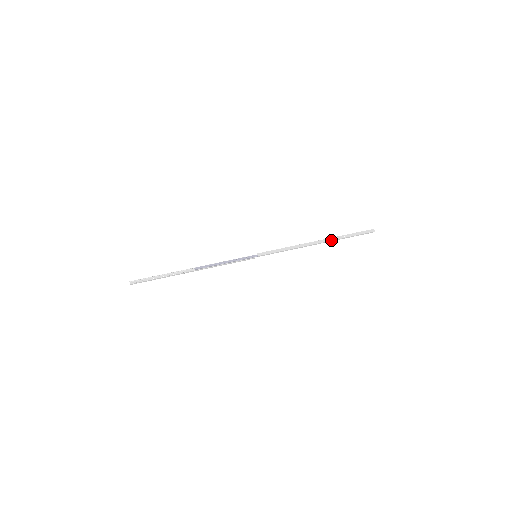
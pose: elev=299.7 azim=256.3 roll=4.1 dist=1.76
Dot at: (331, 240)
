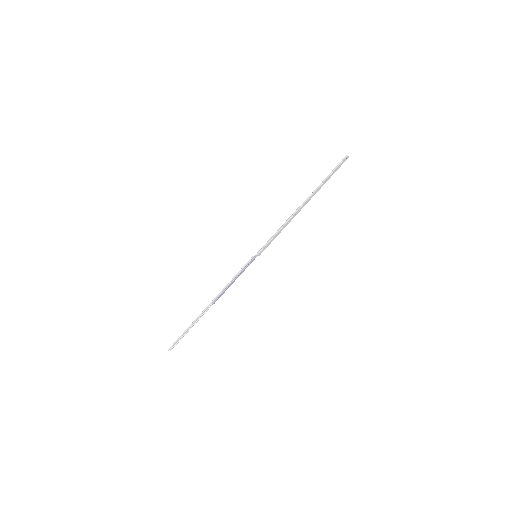
Dot at: occluded
